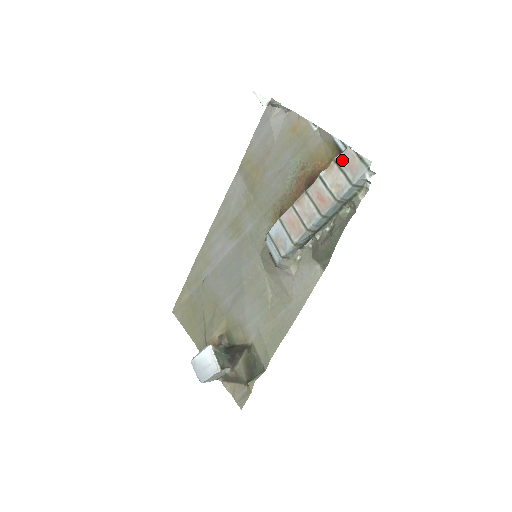
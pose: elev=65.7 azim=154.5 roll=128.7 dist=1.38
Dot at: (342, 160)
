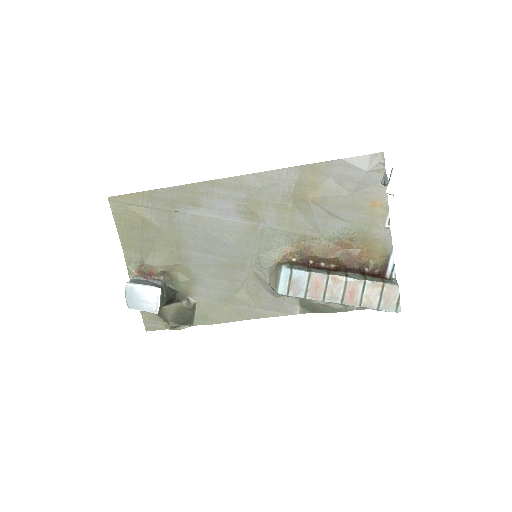
Dot at: (388, 290)
